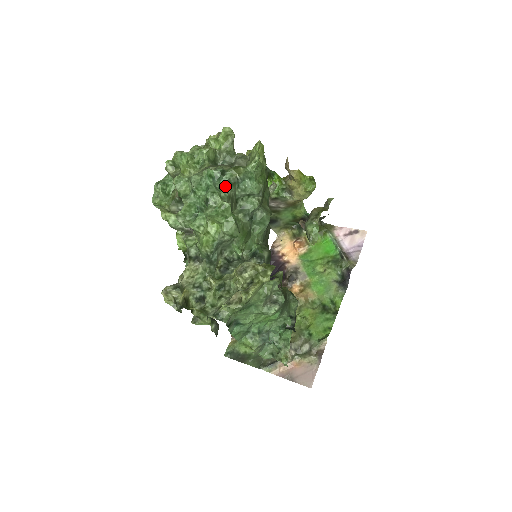
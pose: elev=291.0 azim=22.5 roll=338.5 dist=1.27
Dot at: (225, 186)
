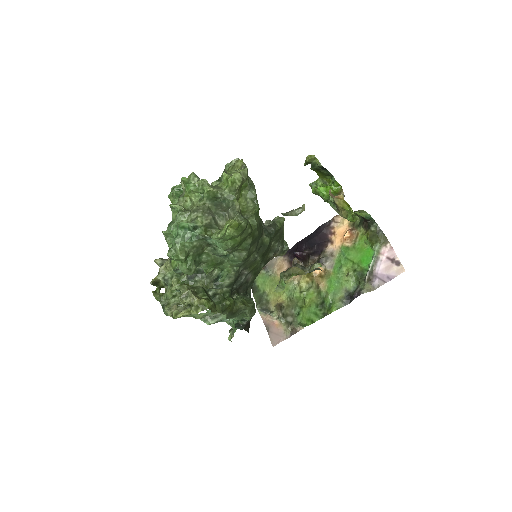
Dot at: (192, 239)
